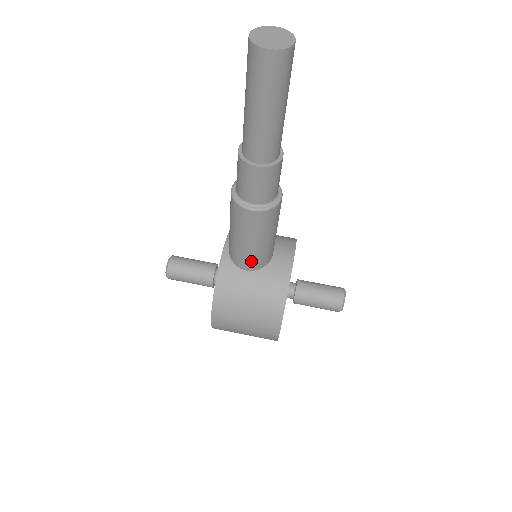
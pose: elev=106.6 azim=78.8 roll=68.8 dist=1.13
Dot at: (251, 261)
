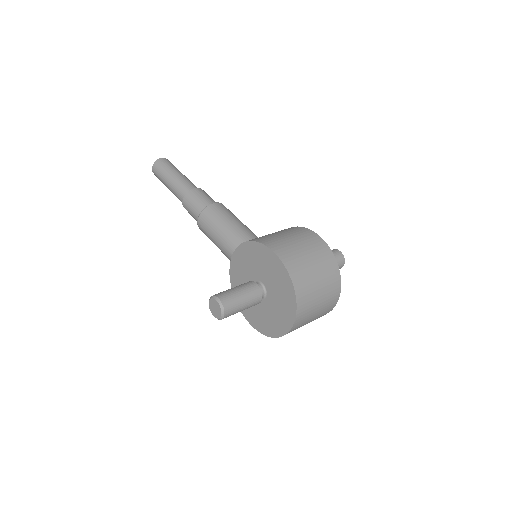
Dot at: (249, 233)
